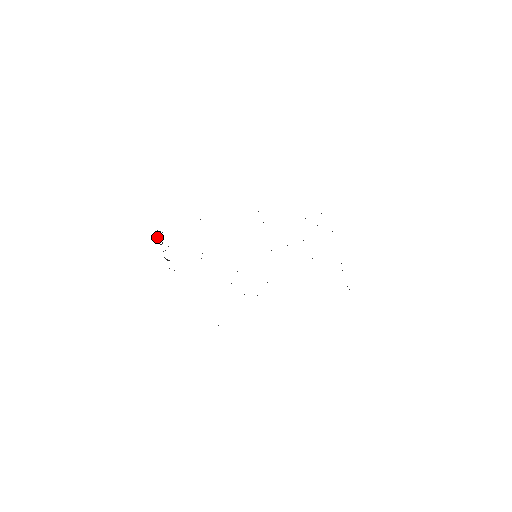
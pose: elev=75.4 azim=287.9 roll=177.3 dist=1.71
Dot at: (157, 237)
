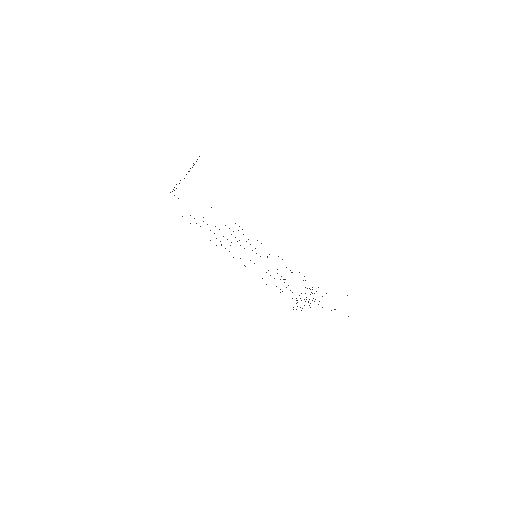
Dot at: occluded
